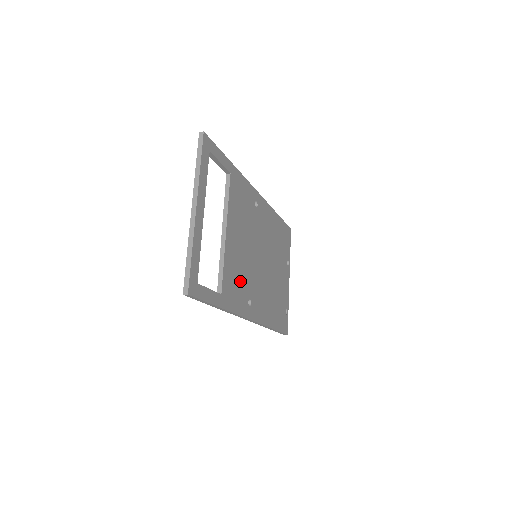
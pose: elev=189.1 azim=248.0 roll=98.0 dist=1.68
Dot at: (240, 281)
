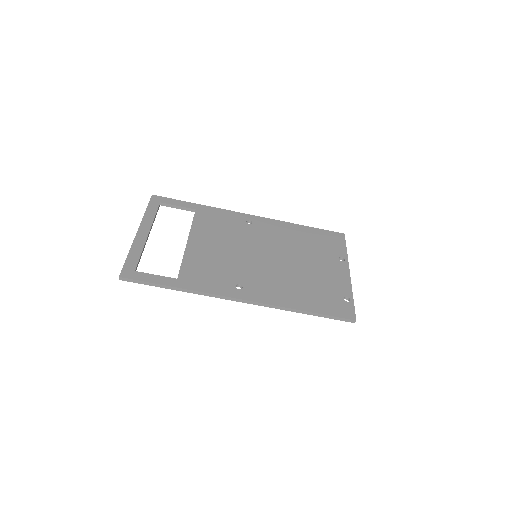
Dot at: (217, 271)
